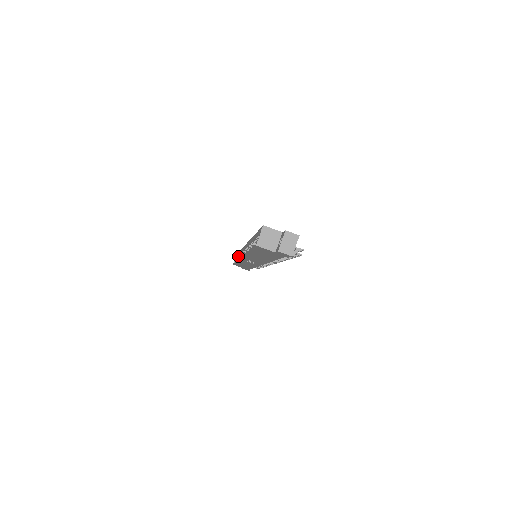
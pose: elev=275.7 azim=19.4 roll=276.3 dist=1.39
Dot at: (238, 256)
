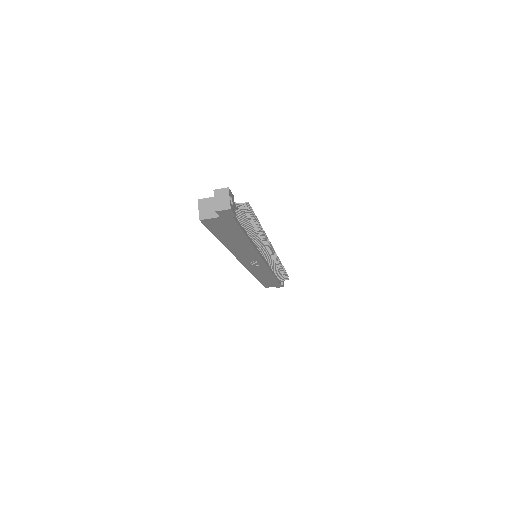
Dot at: occluded
